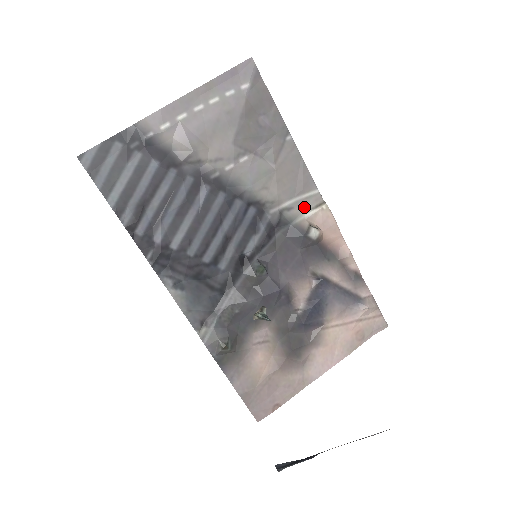
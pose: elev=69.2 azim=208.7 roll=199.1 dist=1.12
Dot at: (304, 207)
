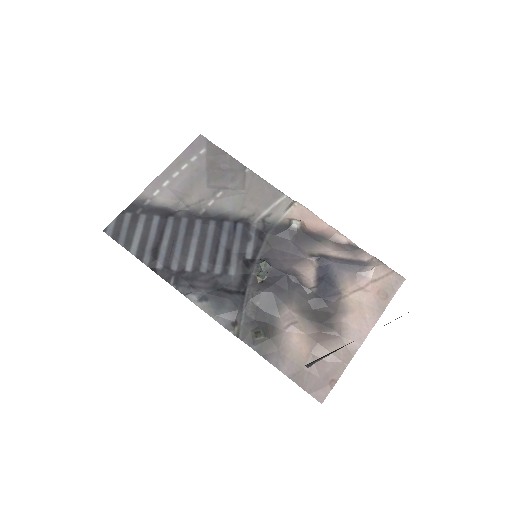
Dot at: (280, 210)
